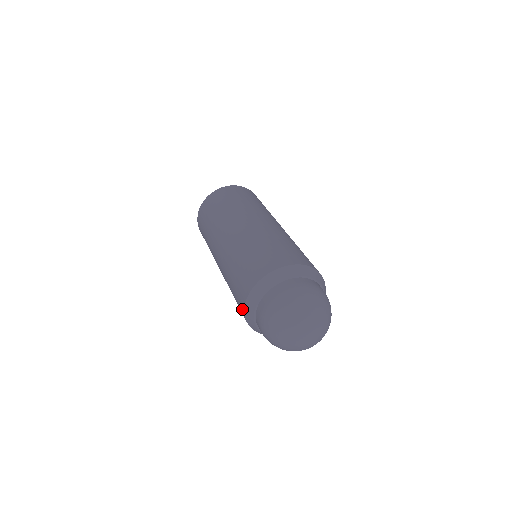
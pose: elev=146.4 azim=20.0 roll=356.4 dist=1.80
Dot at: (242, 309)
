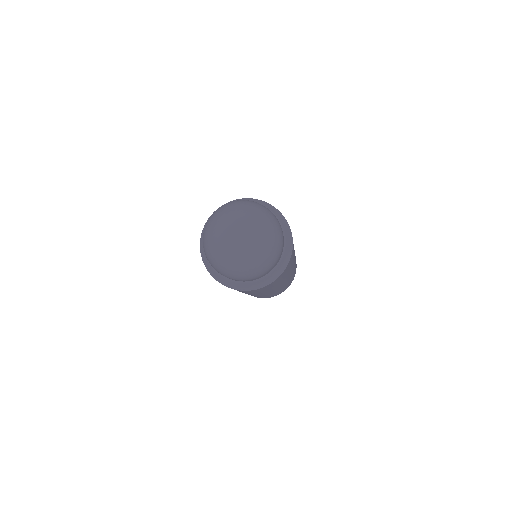
Dot at: occluded
